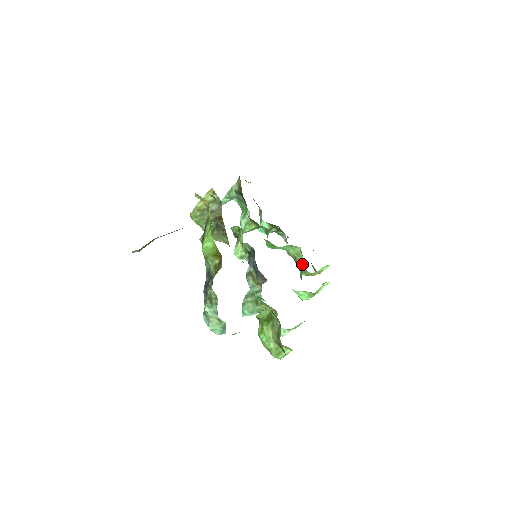
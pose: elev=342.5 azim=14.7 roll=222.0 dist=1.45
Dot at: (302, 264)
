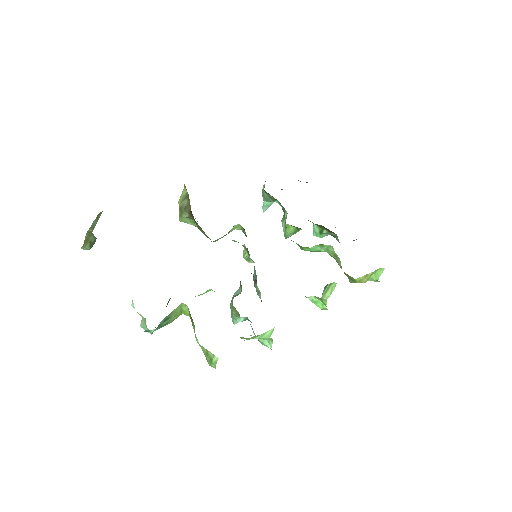
Dot at: occluded
